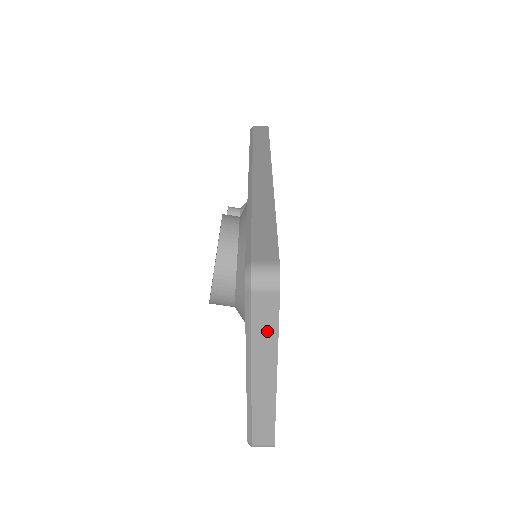
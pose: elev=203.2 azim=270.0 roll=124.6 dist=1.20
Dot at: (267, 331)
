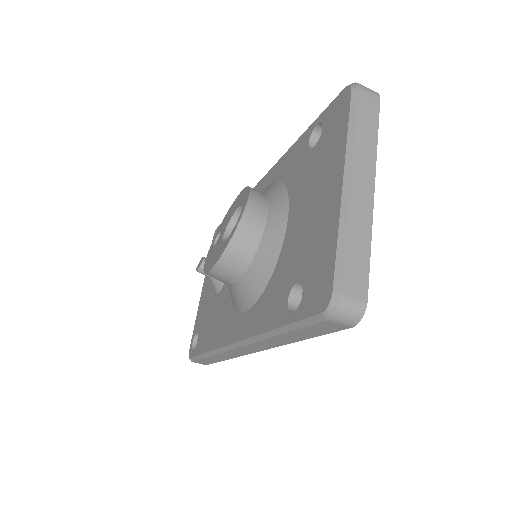
Dot at: (369, 131)
